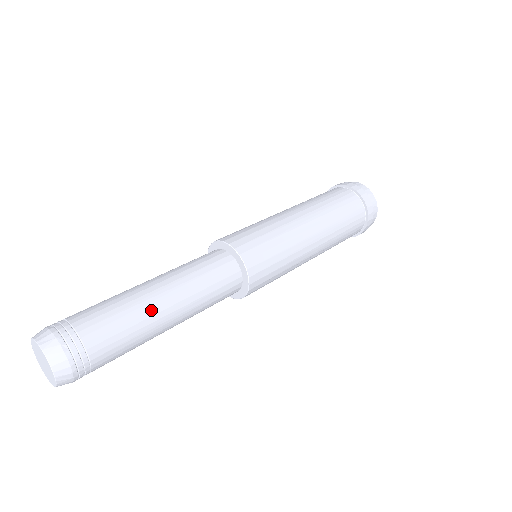
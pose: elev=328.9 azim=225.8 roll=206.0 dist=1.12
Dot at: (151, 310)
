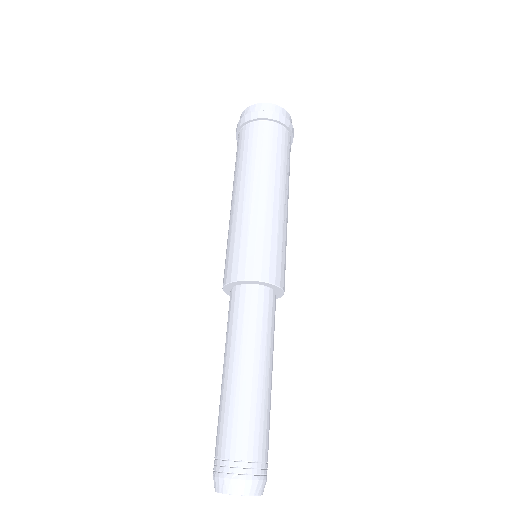
Dot at: (246, 388)
